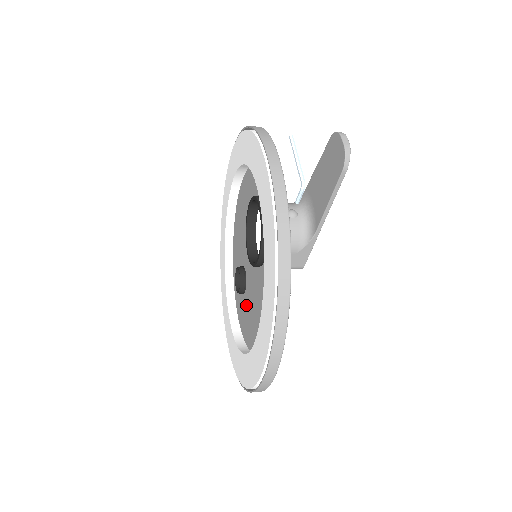
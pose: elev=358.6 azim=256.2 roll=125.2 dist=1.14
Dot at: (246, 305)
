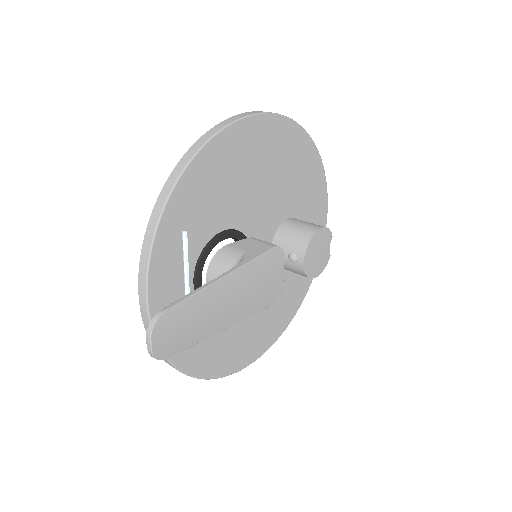
Dot at: occluded
